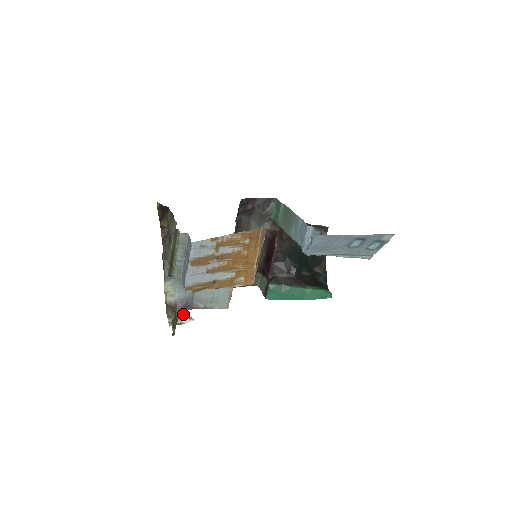
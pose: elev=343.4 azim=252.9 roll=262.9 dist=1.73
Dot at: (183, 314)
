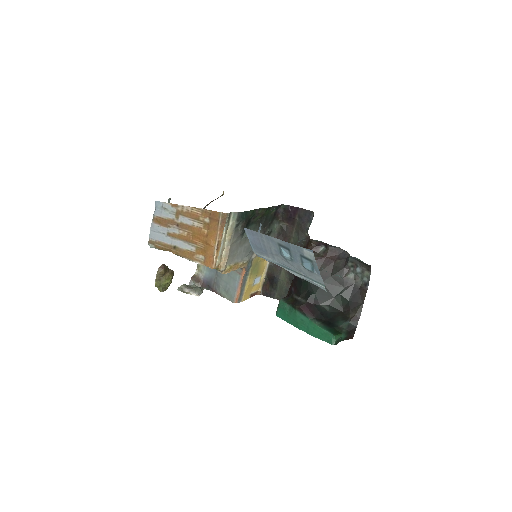
Dot at: (195, 288)
